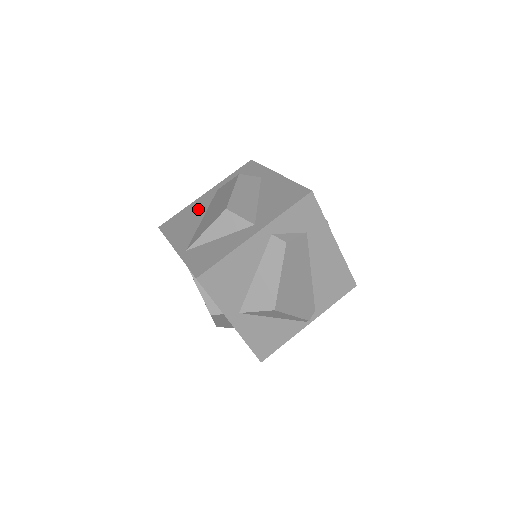
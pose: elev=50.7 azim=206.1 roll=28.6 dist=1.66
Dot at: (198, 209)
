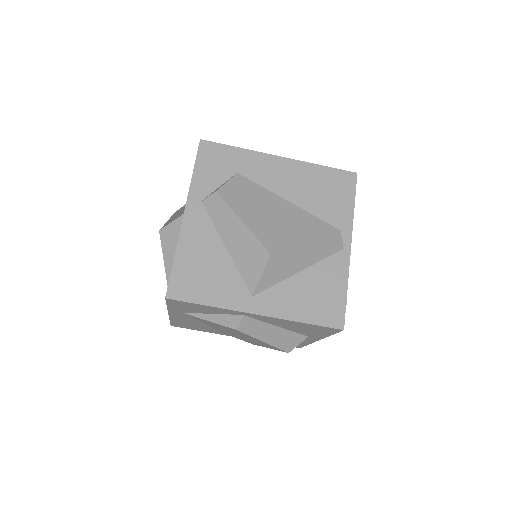
Dot at: occluded
